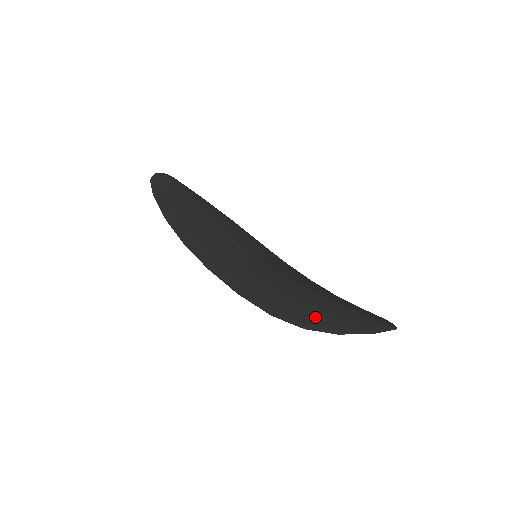
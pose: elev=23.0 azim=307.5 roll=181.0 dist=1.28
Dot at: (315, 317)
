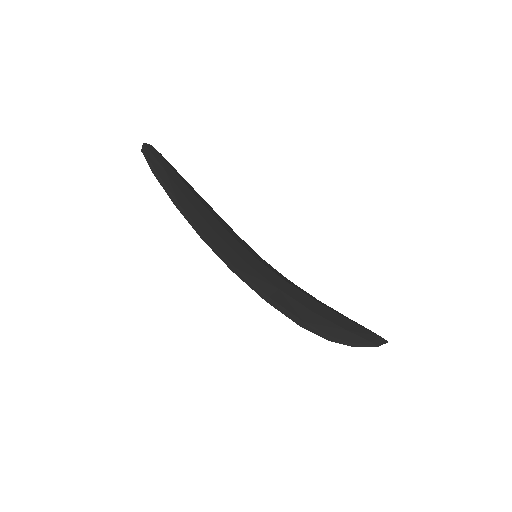
Dot at: (332, 329)
